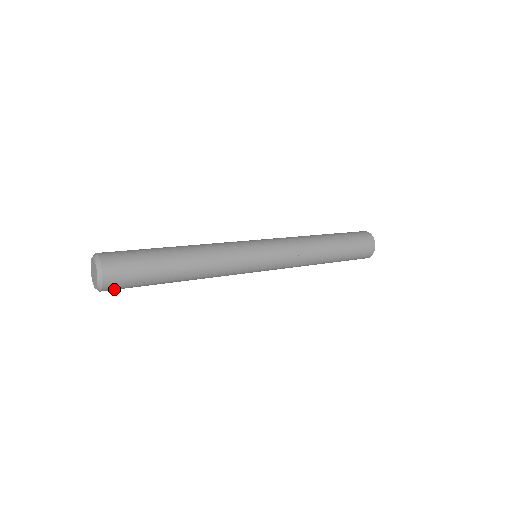
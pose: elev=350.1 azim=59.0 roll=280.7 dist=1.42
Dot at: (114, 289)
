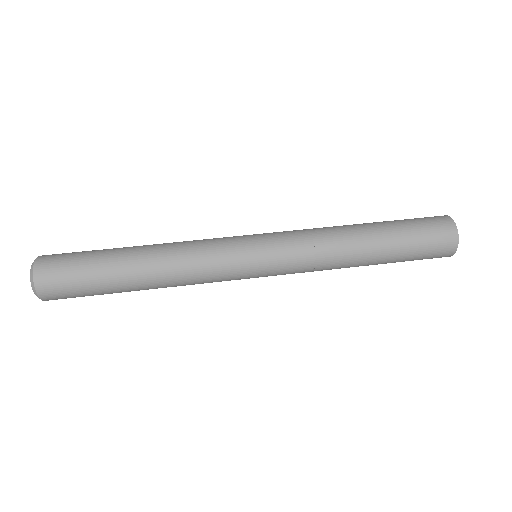
Dot at: occluded
